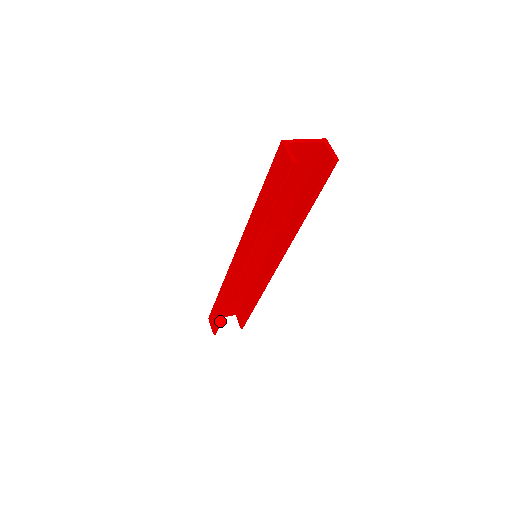
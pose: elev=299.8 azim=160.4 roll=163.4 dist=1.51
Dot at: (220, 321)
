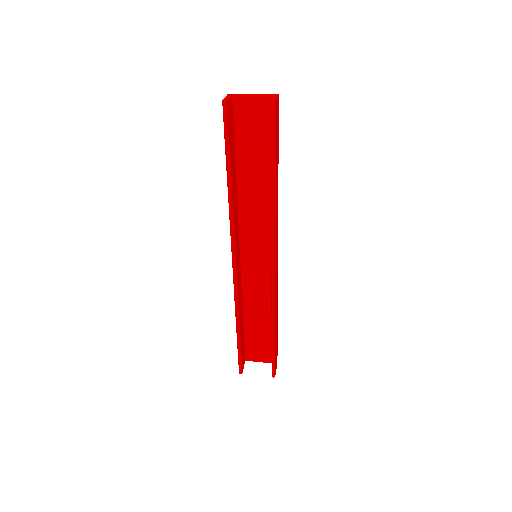
Dot at: (238, 349)
